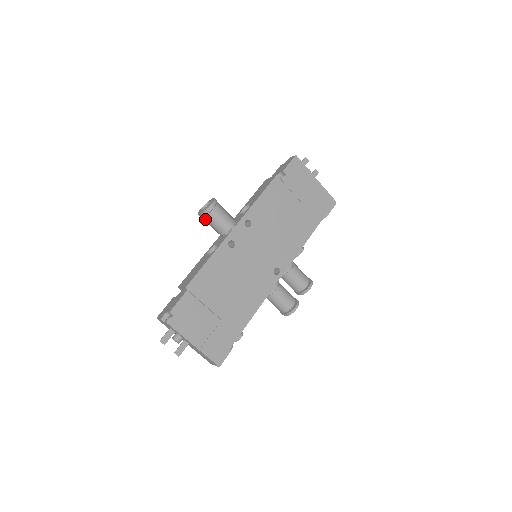
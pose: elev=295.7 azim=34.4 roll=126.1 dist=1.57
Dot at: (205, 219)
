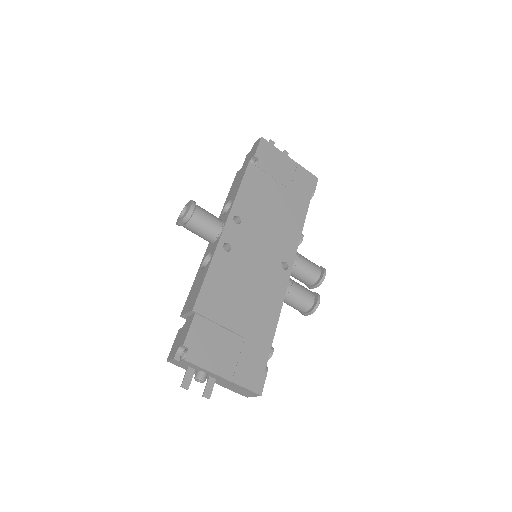
Dot at: (187, 227)
